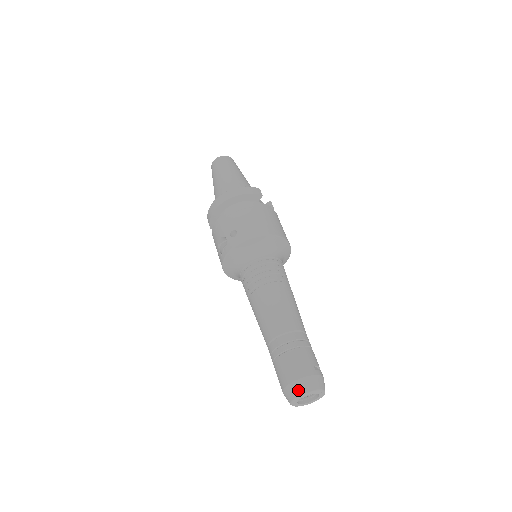
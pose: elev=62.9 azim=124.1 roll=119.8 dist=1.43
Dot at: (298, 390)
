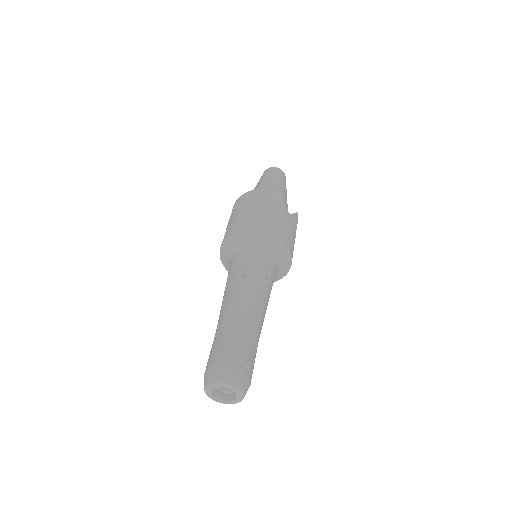
Dot at: (211, 377)
